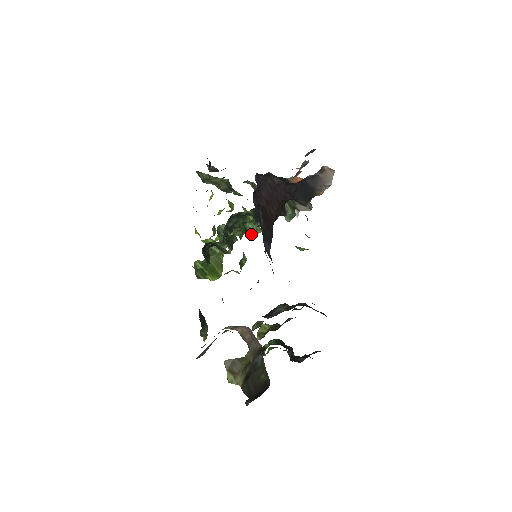
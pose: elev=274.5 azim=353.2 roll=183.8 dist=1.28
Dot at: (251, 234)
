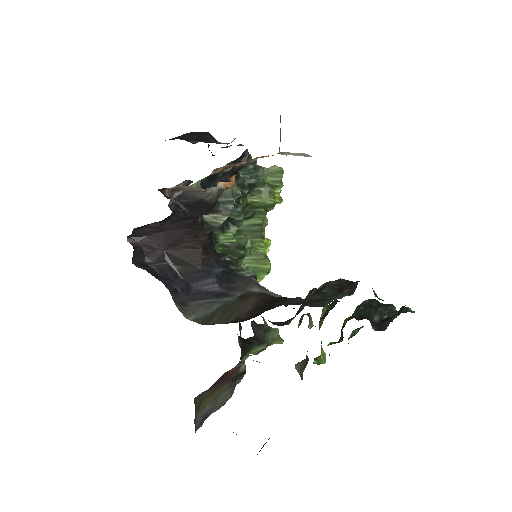
Dot at: occluded
